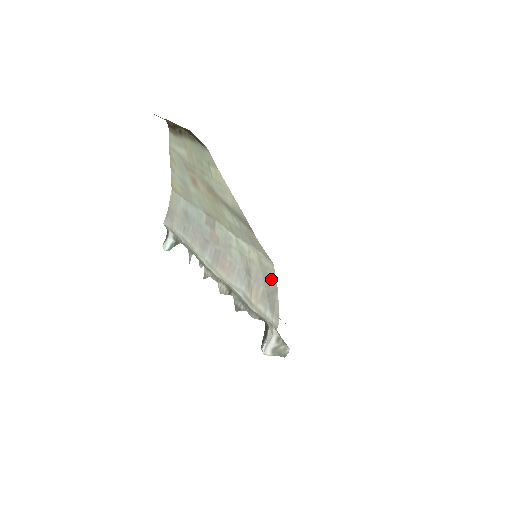
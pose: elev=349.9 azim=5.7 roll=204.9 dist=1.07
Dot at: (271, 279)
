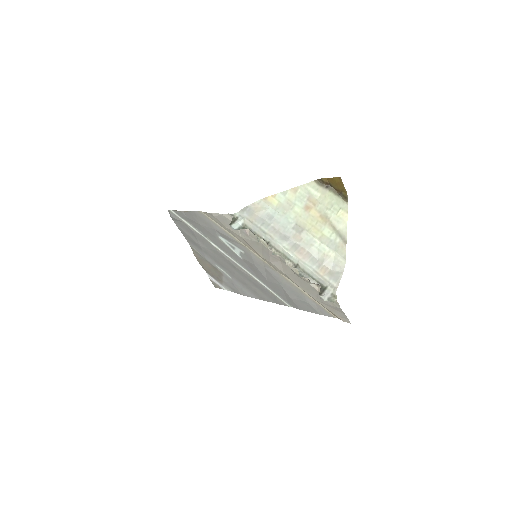
Dot at: (341, 267)
